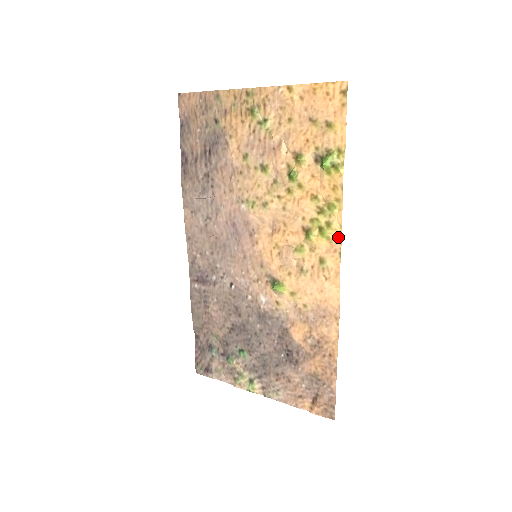
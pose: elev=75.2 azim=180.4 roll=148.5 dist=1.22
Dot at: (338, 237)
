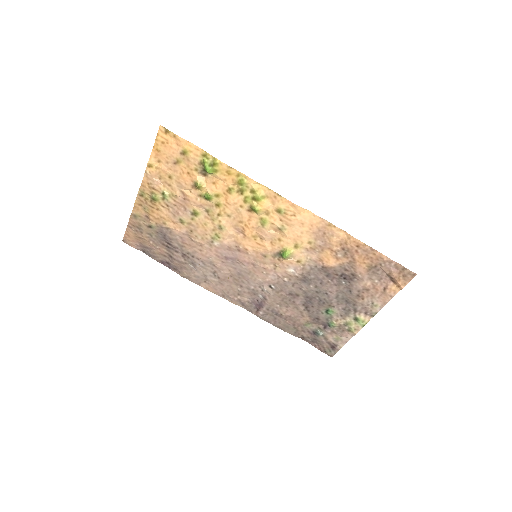
Dot at: (265, 190)
